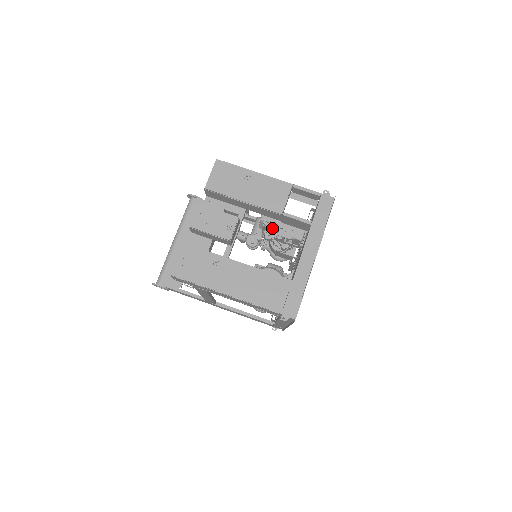
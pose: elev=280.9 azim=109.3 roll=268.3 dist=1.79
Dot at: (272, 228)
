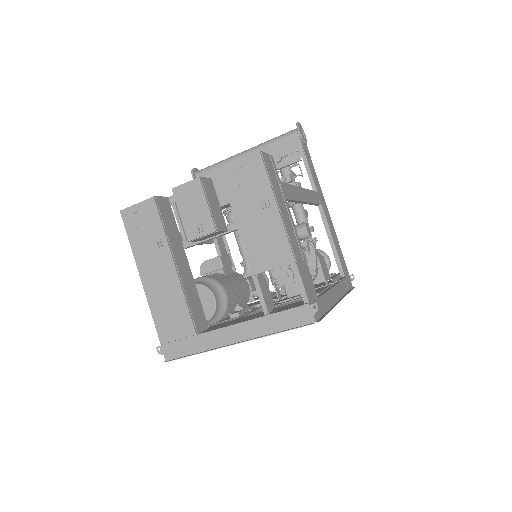
Dot at: occluded
